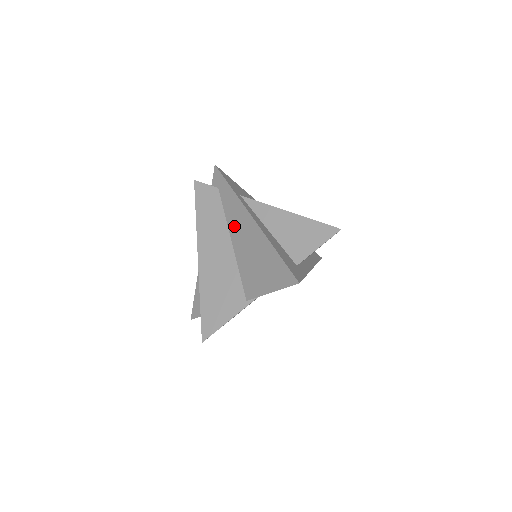
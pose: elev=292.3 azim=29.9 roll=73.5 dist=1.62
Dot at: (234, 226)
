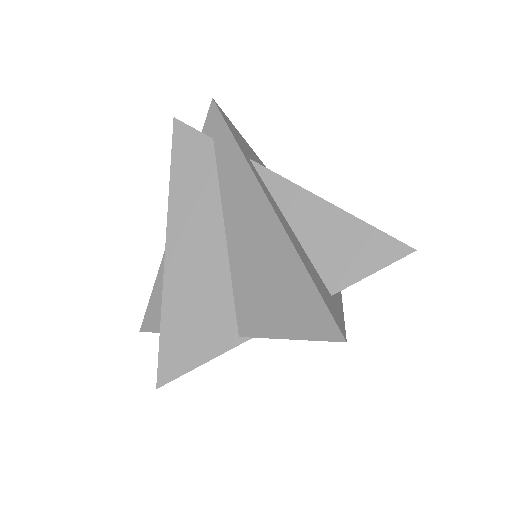
Dot at: (234, 209)
